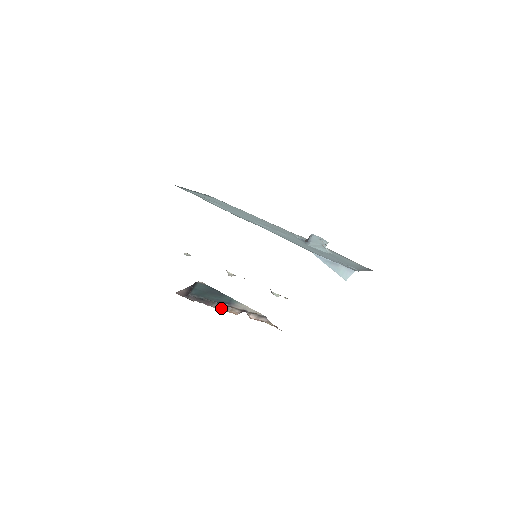
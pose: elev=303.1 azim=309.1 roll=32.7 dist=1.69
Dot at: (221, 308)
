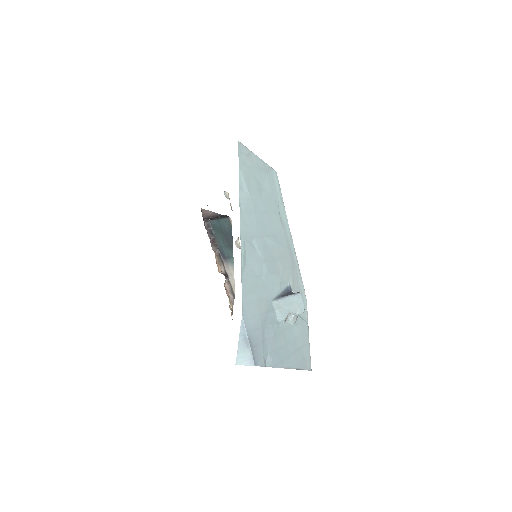
Dot at: (215, 255)
